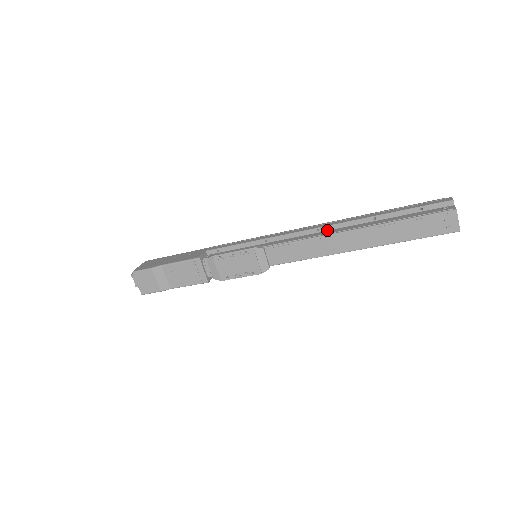
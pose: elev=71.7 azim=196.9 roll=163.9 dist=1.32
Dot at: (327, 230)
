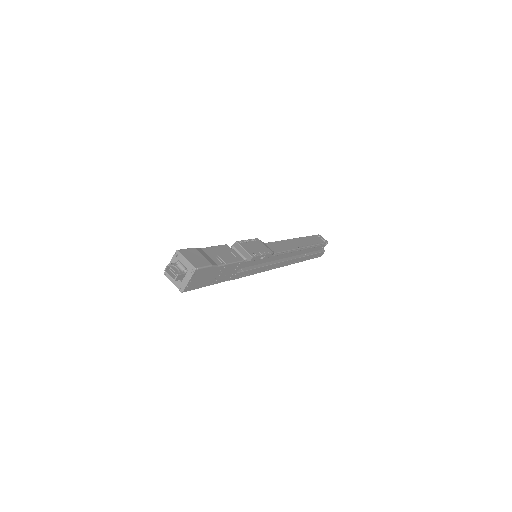
Dot at: occluded
